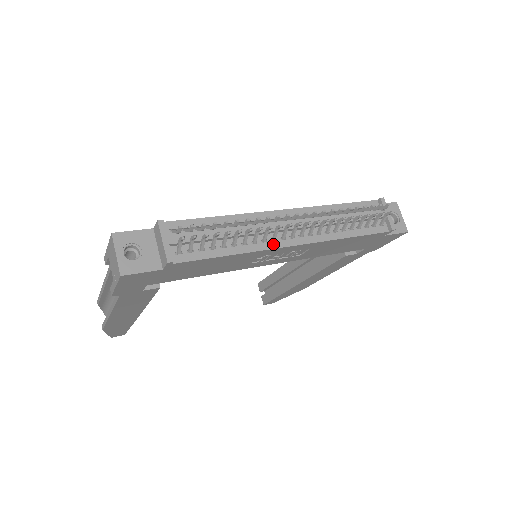
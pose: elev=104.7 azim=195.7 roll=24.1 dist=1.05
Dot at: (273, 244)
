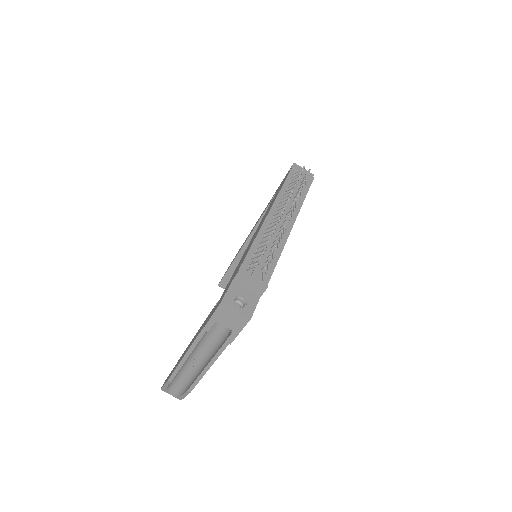
Dot at: (285, 235)
